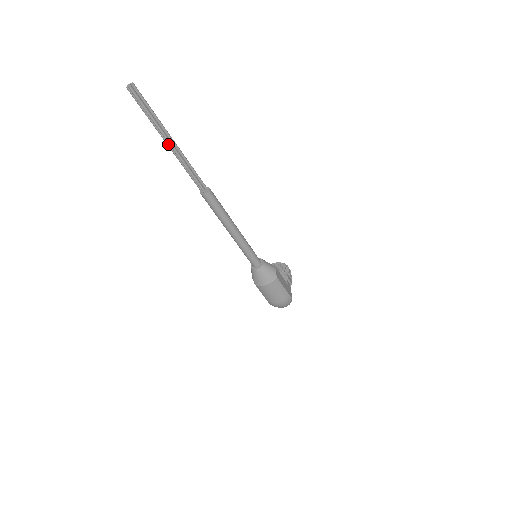
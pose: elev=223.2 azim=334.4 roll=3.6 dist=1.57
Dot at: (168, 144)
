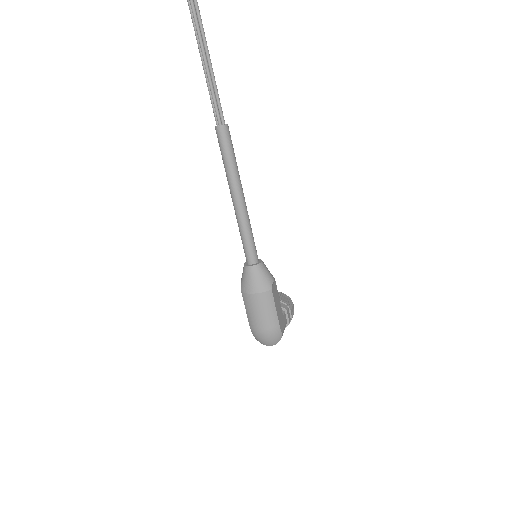
Dot at: (199, 43)
